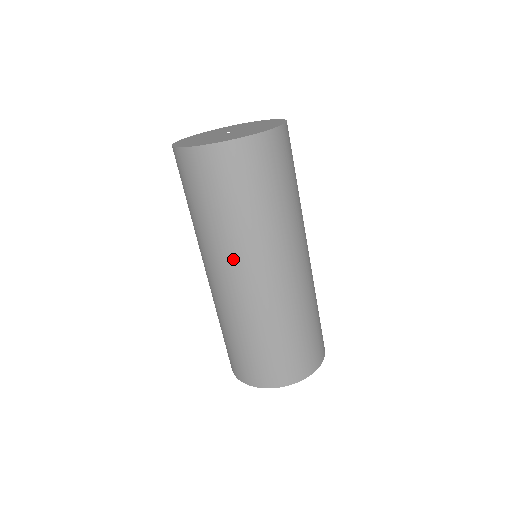
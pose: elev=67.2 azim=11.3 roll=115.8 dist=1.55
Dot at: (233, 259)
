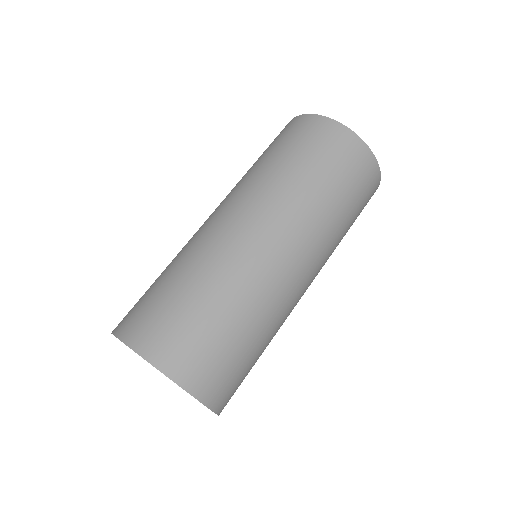
Dot at: occluded
